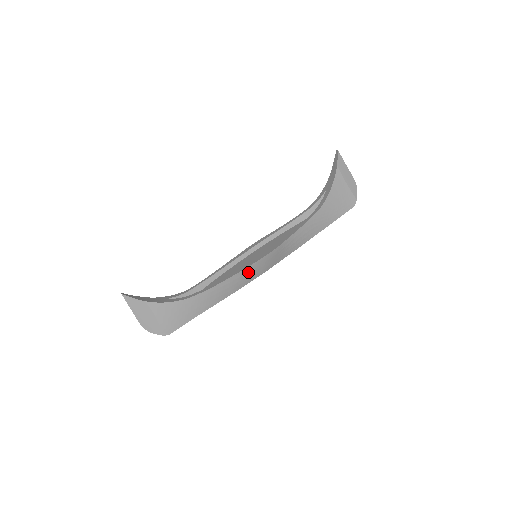
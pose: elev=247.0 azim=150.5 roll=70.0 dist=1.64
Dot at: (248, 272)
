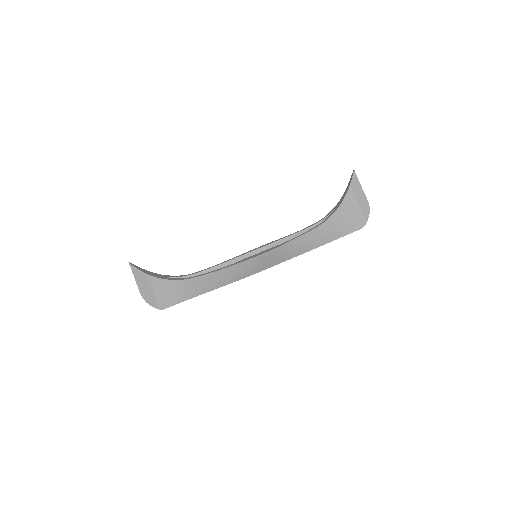
Dot at: (241, 267)
